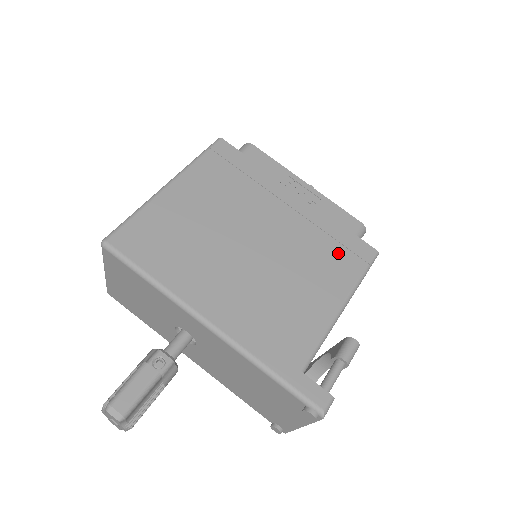
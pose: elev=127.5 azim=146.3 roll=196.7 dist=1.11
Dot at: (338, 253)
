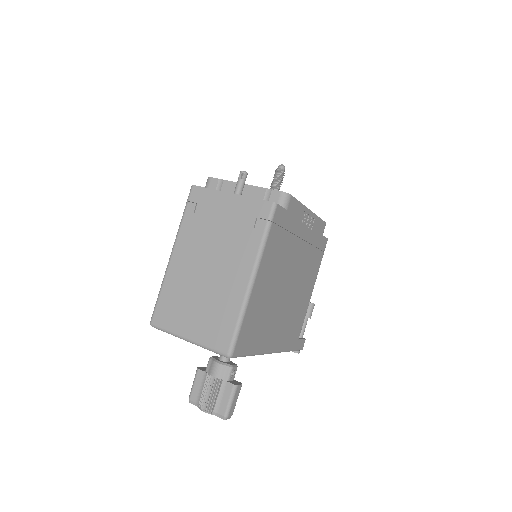
Dot at: (316, 256)
